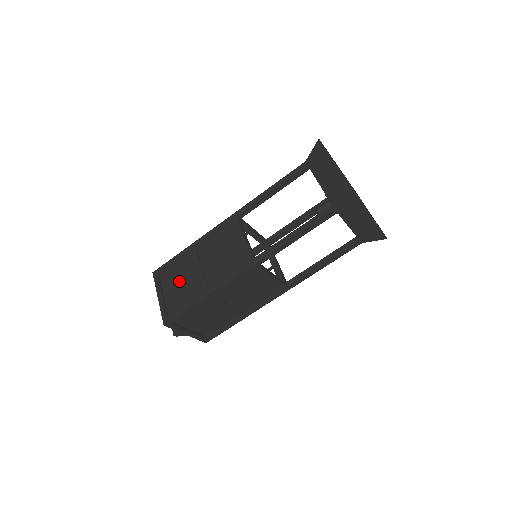
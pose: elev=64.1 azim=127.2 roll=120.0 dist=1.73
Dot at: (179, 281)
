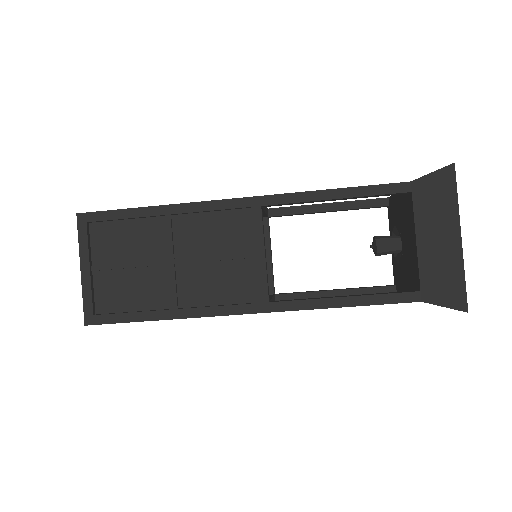
Dot at: (126, 259)
